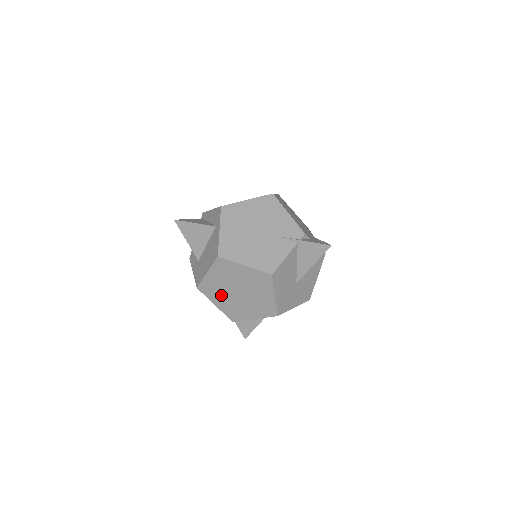
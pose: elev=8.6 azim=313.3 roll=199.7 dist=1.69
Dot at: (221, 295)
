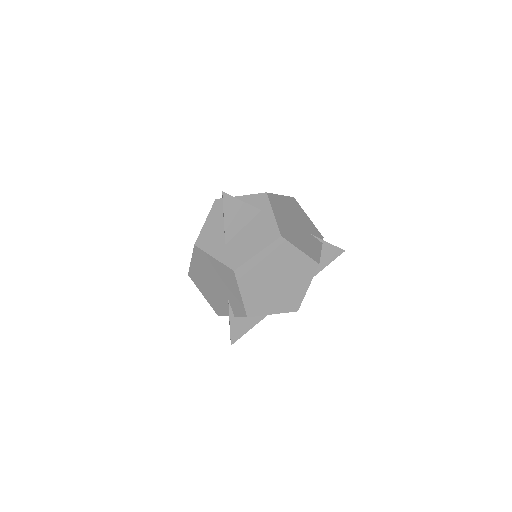
Dot at: (256, 282)
